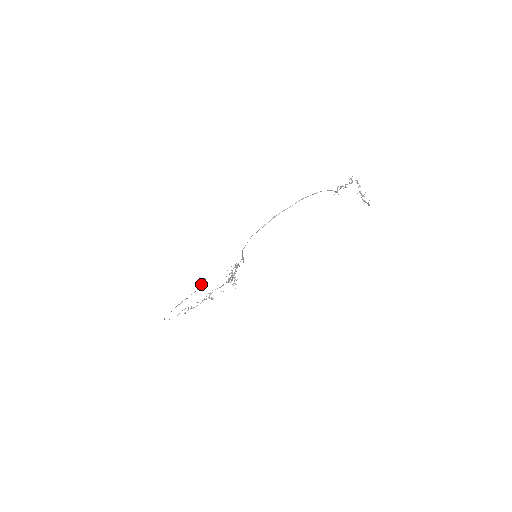
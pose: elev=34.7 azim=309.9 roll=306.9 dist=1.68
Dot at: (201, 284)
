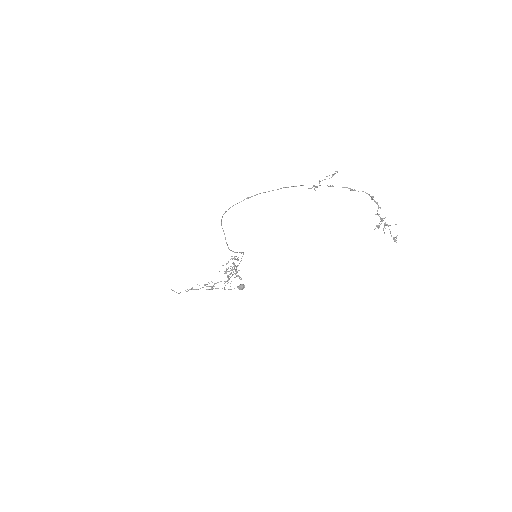
Dot at: (238, 288)
